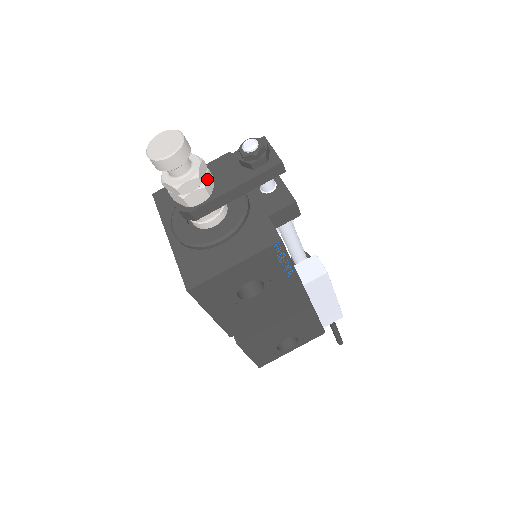
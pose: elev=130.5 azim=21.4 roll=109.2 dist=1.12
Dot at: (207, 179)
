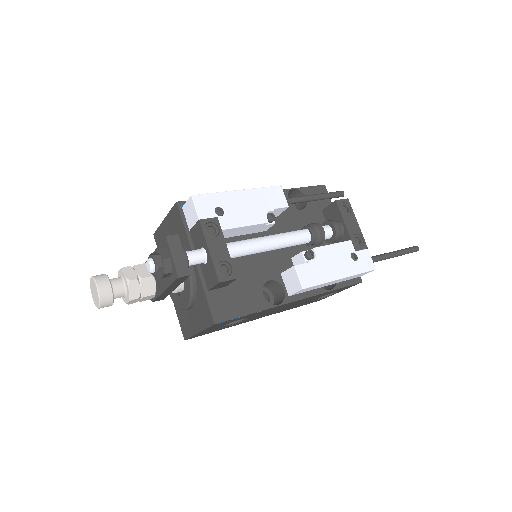
Dot at: (144, 287)
